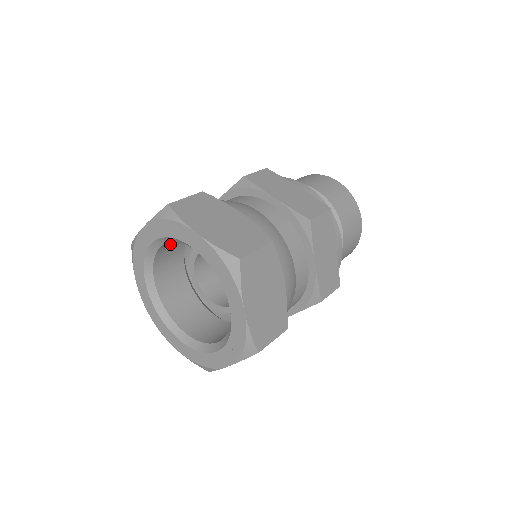
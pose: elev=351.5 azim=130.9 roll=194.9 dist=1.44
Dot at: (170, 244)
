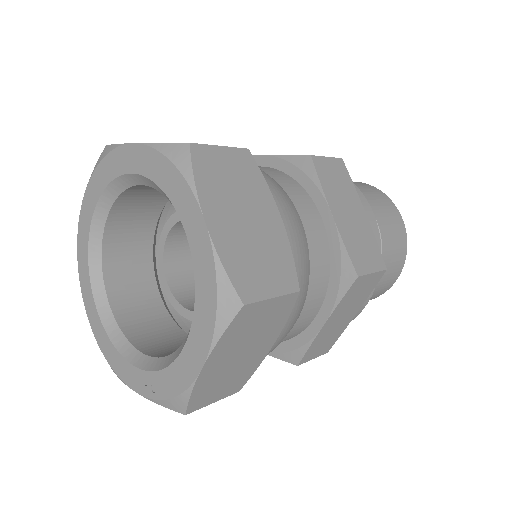
Dot at: occluded
